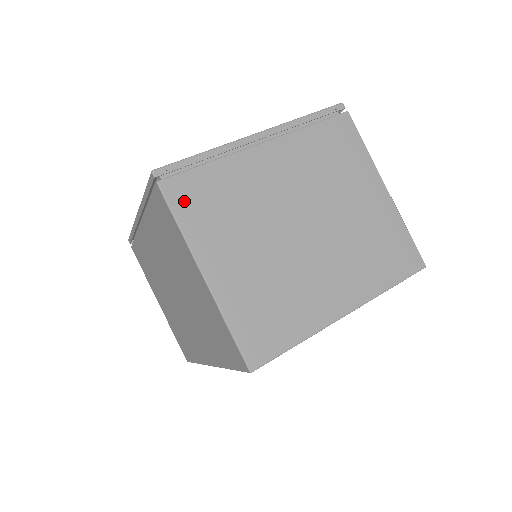
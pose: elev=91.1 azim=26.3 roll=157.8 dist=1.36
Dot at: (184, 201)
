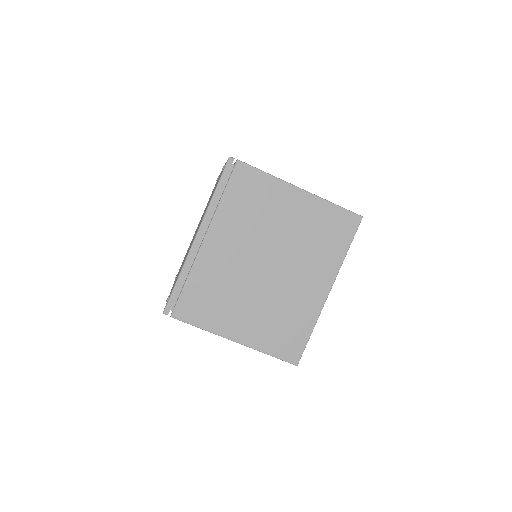
Dot at: (193, 314)
